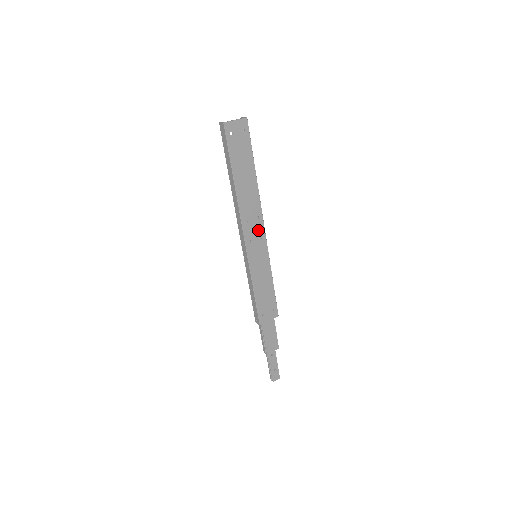
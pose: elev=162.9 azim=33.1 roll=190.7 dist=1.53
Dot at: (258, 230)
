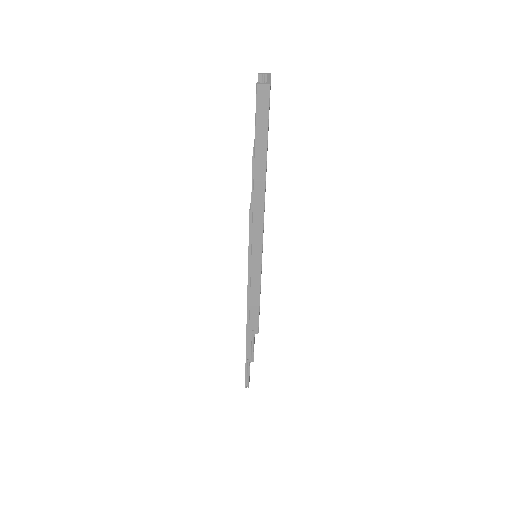
Dot at: occluded
